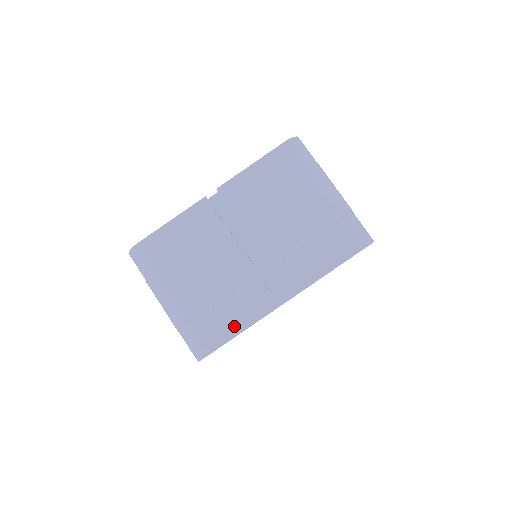
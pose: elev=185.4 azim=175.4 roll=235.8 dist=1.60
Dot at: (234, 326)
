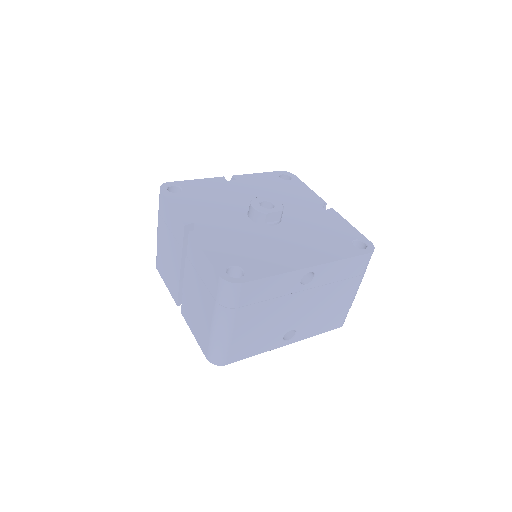
Dot at: (165, 279)
